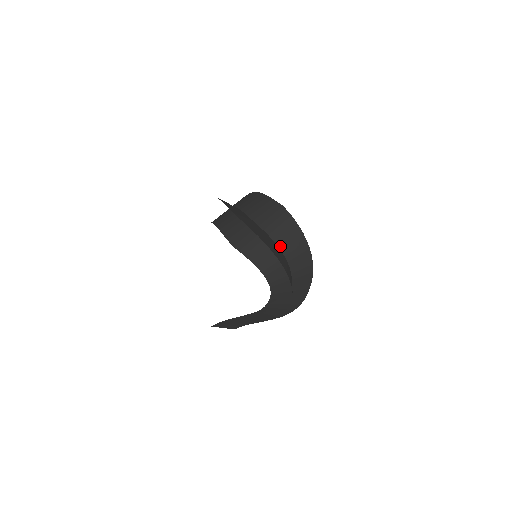
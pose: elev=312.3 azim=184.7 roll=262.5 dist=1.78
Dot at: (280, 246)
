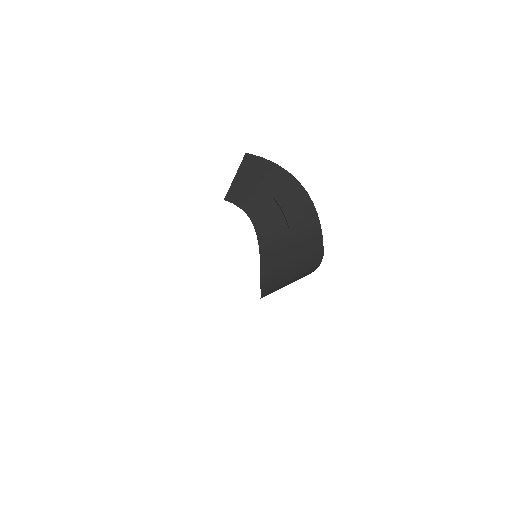
Dot at: occluded
